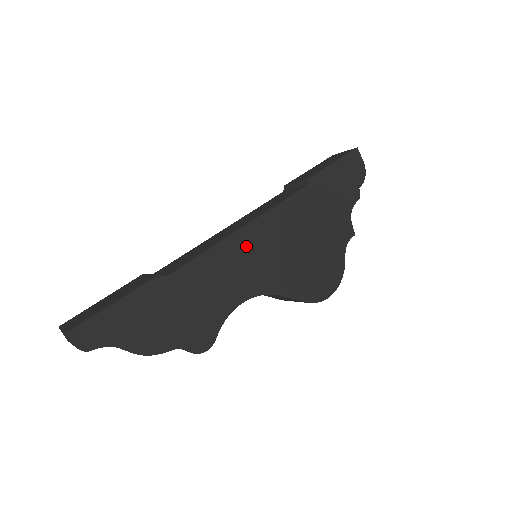
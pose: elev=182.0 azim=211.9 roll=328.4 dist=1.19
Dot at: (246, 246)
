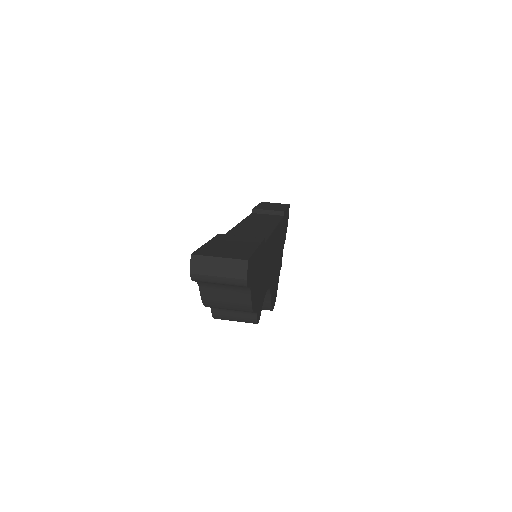
Dot at: (274, 244)
